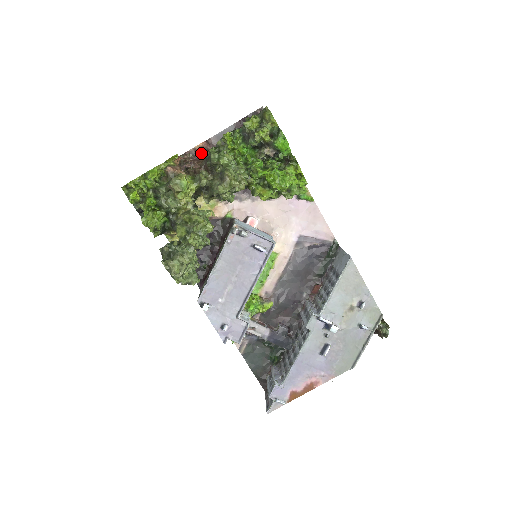
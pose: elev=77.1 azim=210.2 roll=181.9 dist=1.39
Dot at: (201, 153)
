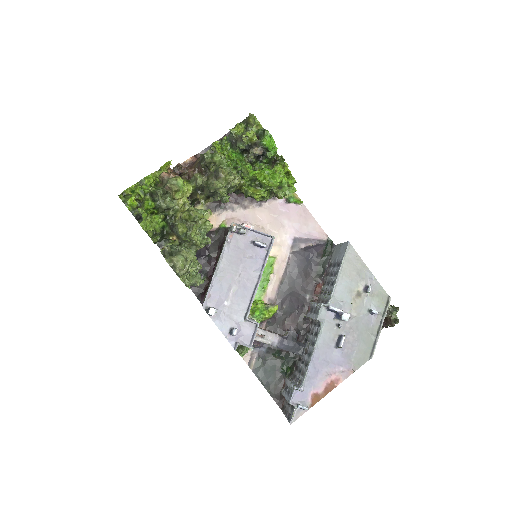
Dot at: occluded
